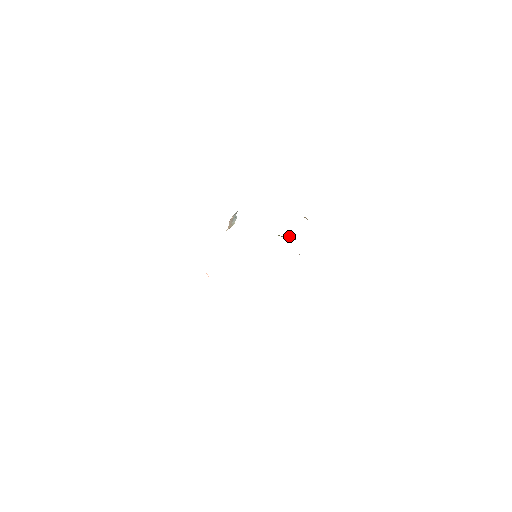
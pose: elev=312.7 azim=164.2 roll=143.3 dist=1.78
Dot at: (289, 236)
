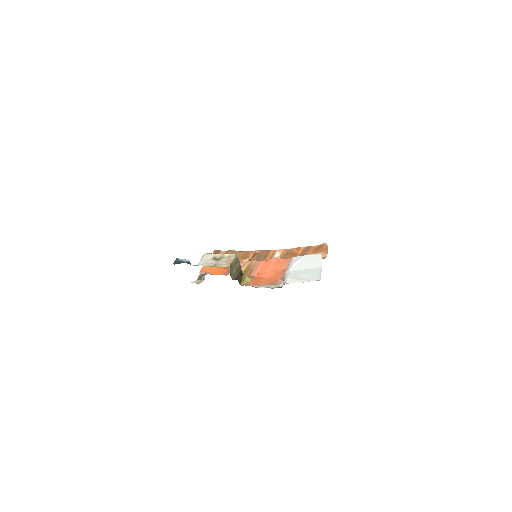
Dot at: occluded
